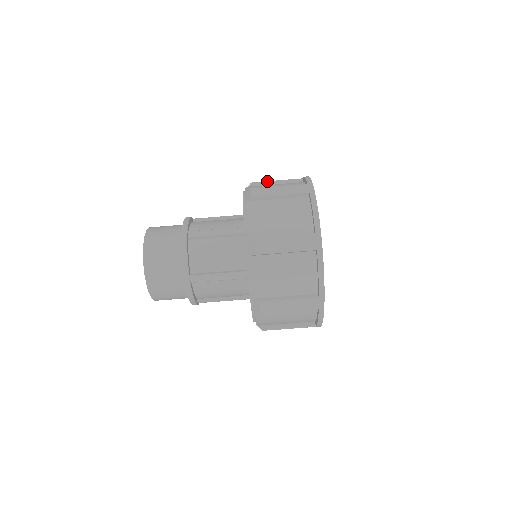
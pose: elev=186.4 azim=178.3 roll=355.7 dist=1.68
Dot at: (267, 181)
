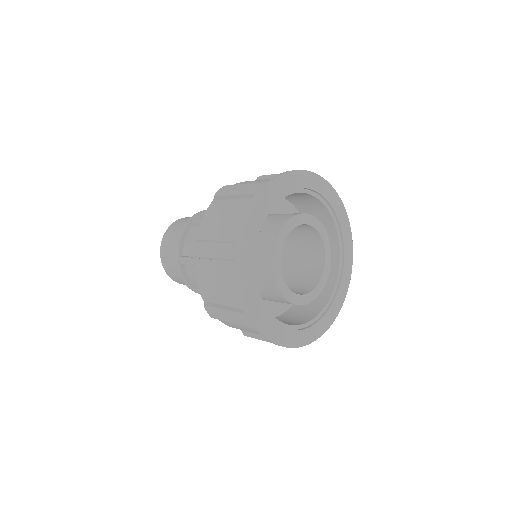
Dot at: (227, 193)
